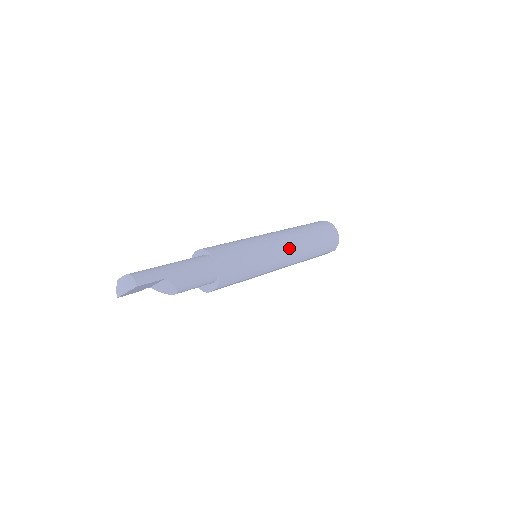
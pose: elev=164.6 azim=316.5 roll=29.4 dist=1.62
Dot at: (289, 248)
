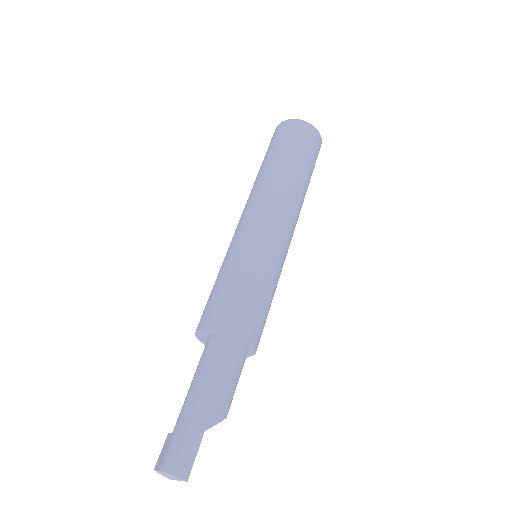
Dot at: (284, 214)
